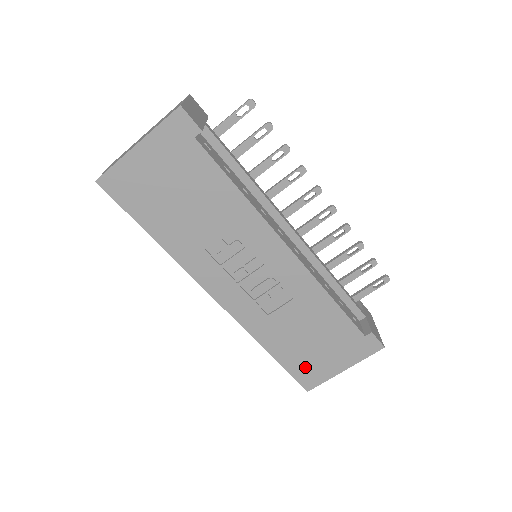
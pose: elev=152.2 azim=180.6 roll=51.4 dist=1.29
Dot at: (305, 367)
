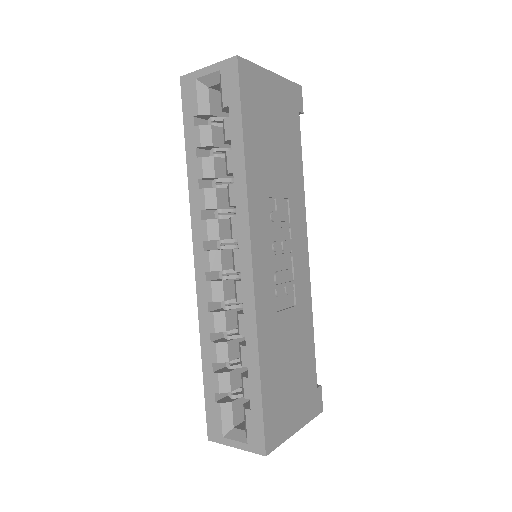
Dot at: (276, 409)
